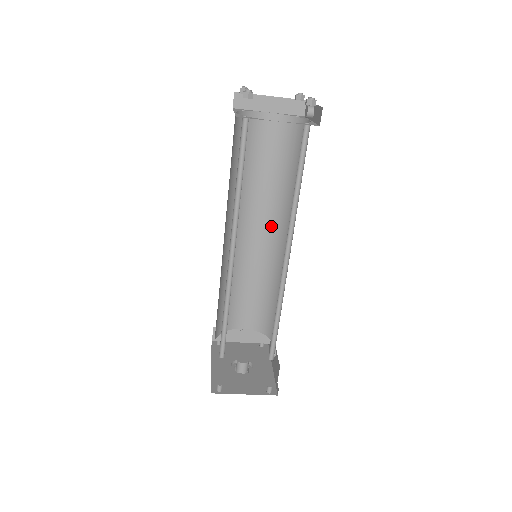
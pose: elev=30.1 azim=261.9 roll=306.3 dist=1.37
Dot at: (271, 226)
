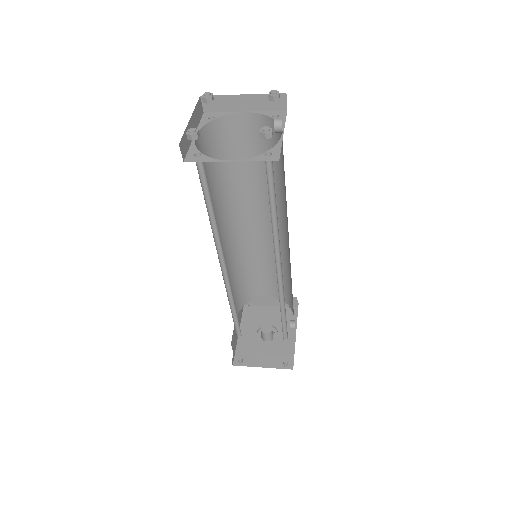
Dot at: occluded
